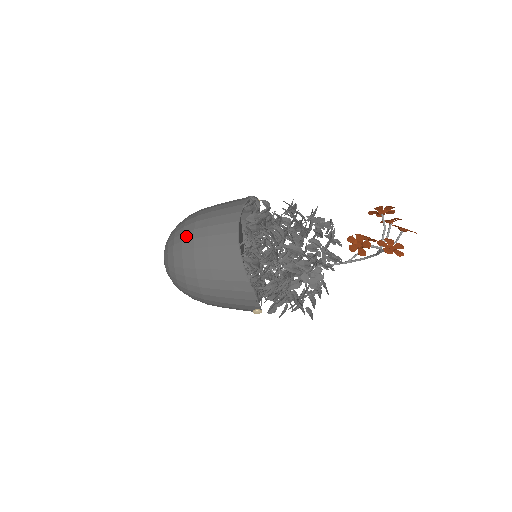
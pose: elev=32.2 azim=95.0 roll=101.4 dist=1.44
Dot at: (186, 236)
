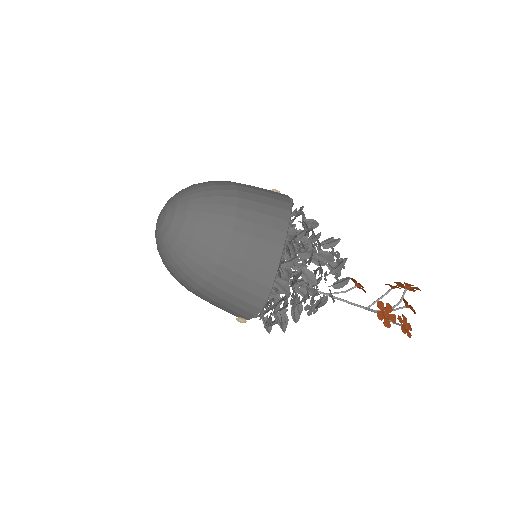
Dot at: (223, 220)
